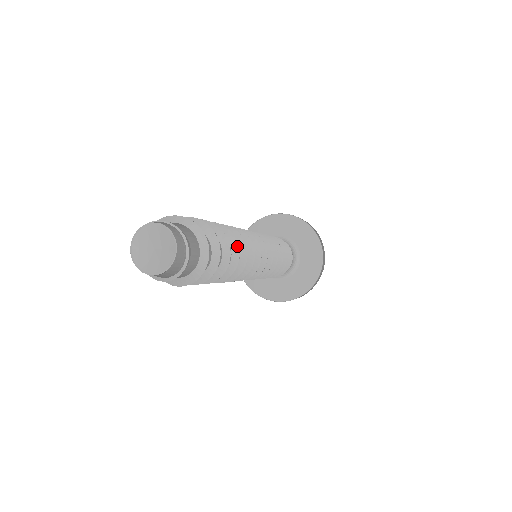
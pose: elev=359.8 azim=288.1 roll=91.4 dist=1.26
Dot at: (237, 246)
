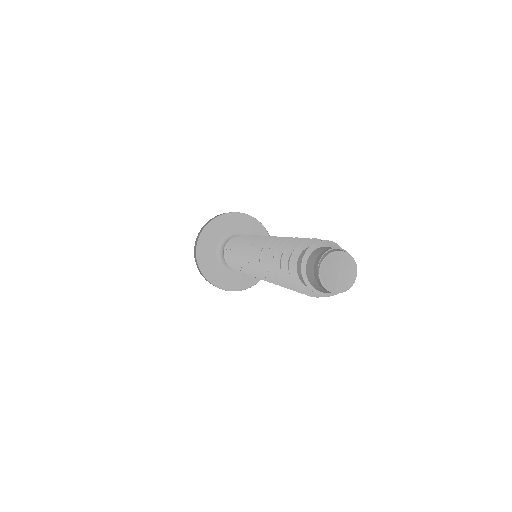
Dot at: occluded
